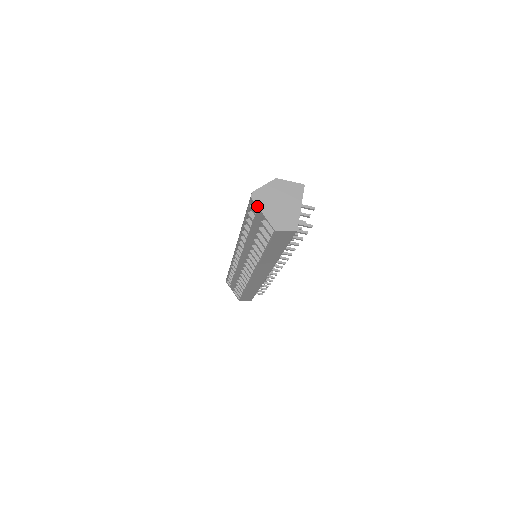
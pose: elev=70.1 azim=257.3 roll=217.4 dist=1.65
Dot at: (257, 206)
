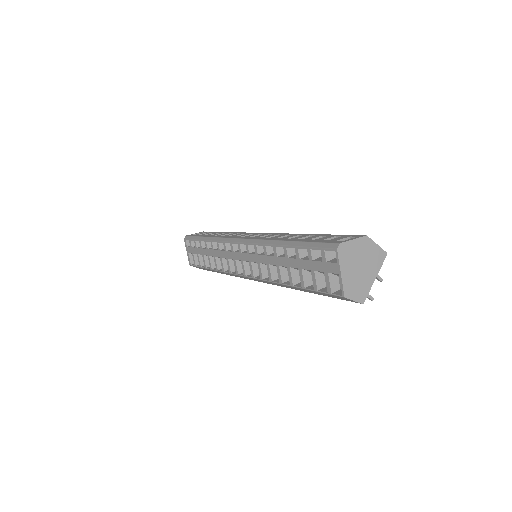
Dot at: (339, 262)
